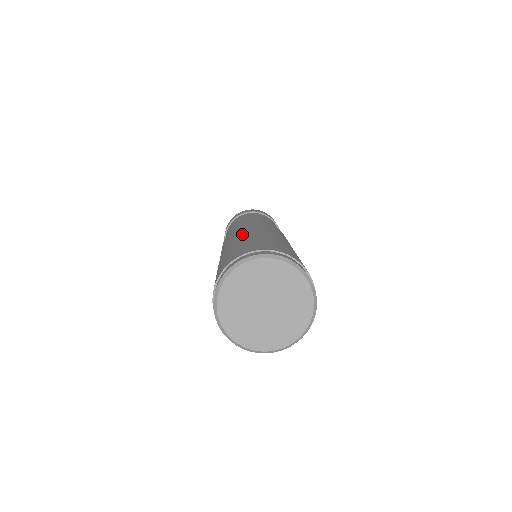
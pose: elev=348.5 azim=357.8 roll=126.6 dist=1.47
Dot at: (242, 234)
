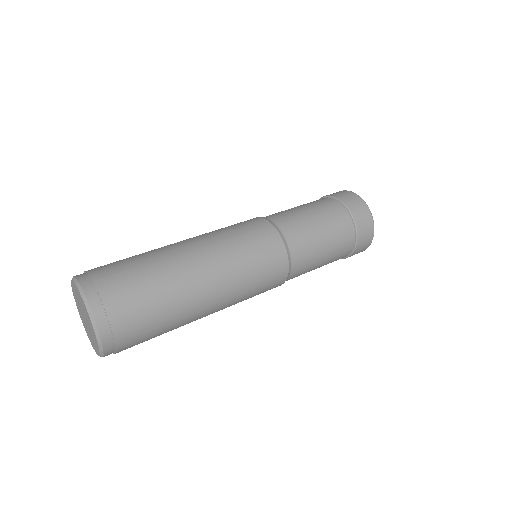
Dot at: occluded
